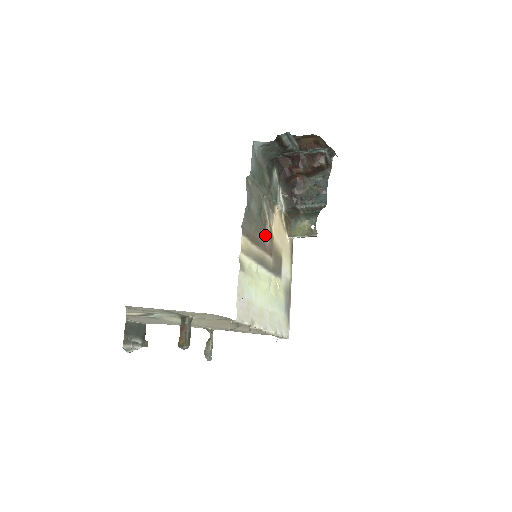
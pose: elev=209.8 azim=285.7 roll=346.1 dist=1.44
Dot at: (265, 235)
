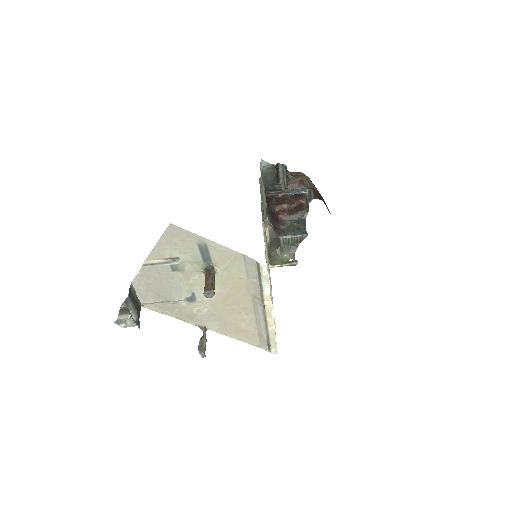
Dot at: occluded
